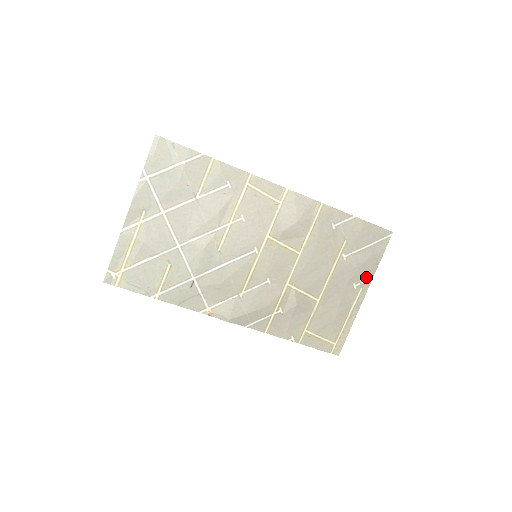
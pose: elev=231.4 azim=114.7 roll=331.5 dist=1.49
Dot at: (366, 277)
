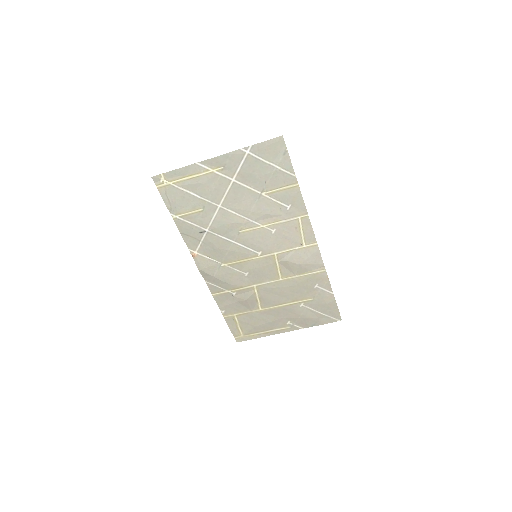
Dot at: (300, 325)
